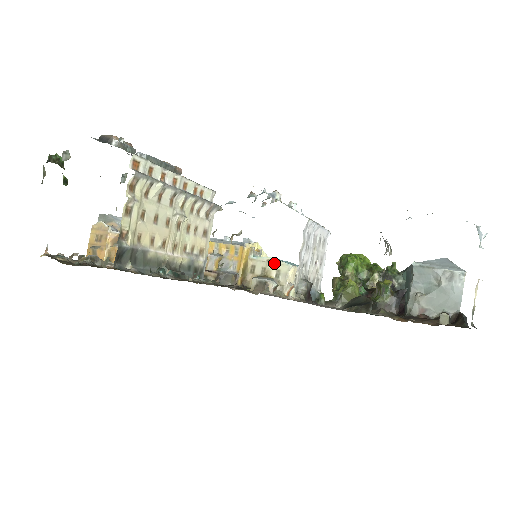
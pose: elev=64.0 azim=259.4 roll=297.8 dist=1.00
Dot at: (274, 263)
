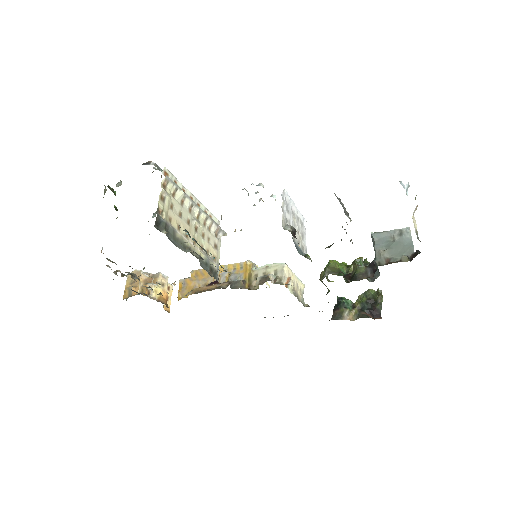
Dot at: (271, 266)
